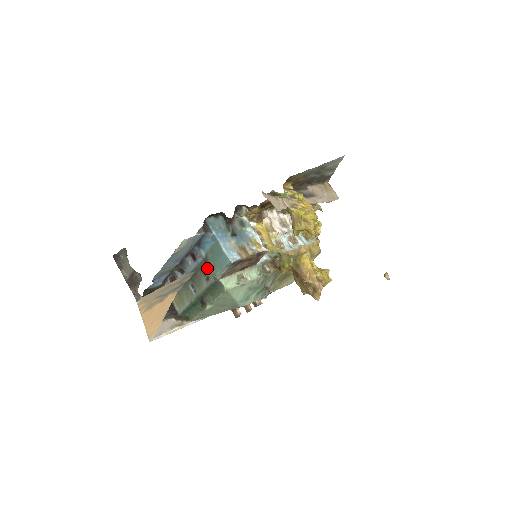
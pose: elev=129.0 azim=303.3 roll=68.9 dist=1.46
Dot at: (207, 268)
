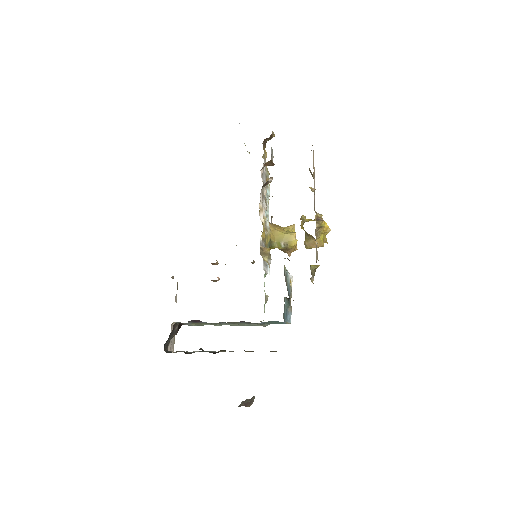
Dot at: occluded
